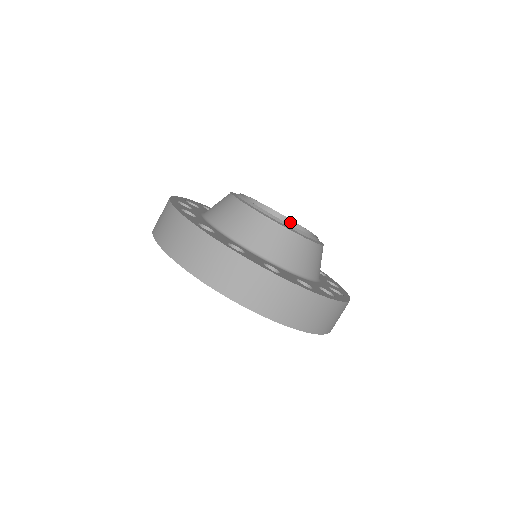
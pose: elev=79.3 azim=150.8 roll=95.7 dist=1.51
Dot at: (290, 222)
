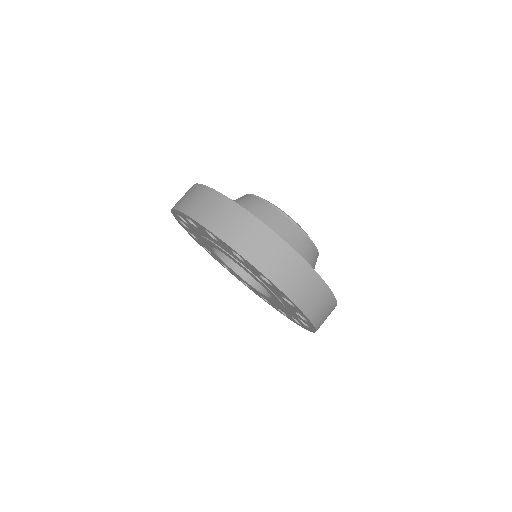
Dot at: occluded
